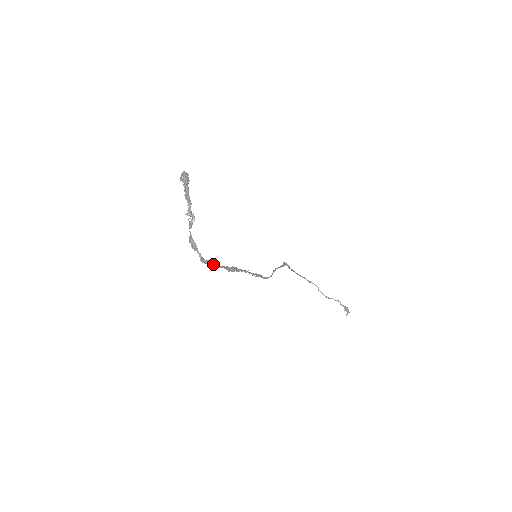
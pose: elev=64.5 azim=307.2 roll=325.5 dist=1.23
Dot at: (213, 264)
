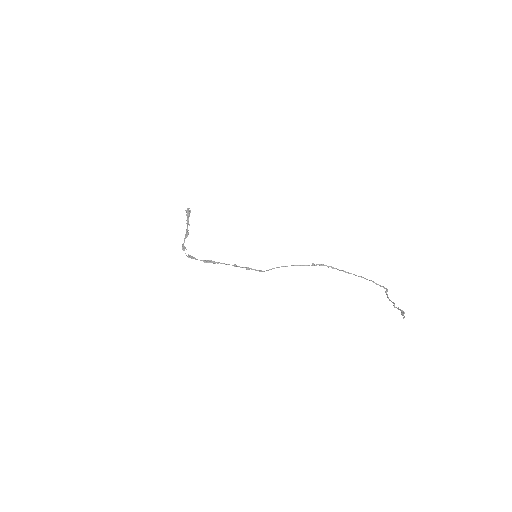
Dot at: (194, 258)
